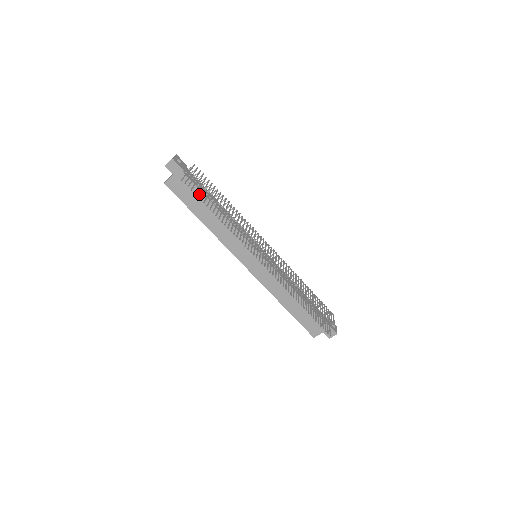
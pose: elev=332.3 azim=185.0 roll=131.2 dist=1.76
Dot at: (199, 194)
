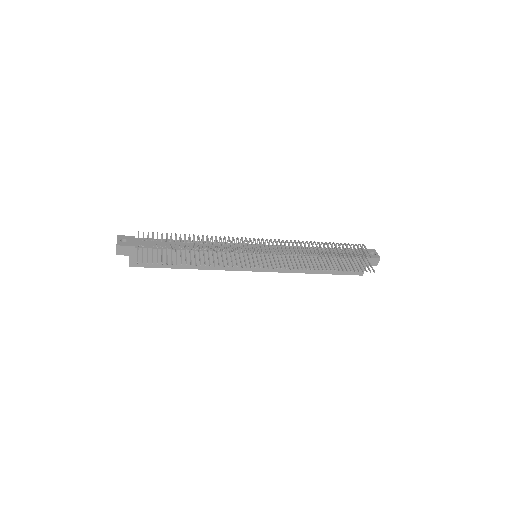
Dot at: (162, 259)
